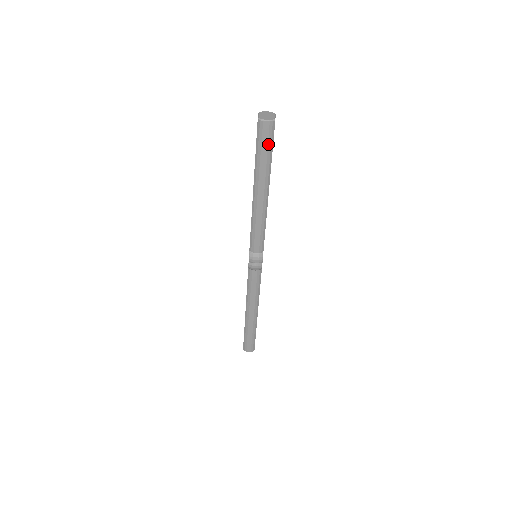
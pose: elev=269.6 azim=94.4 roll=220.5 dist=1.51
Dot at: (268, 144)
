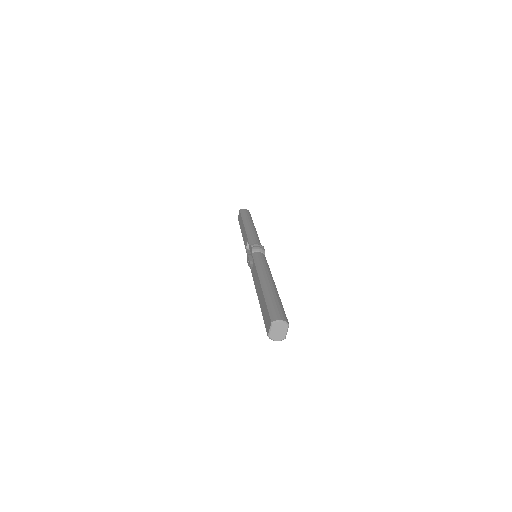
Dot at: occluded
